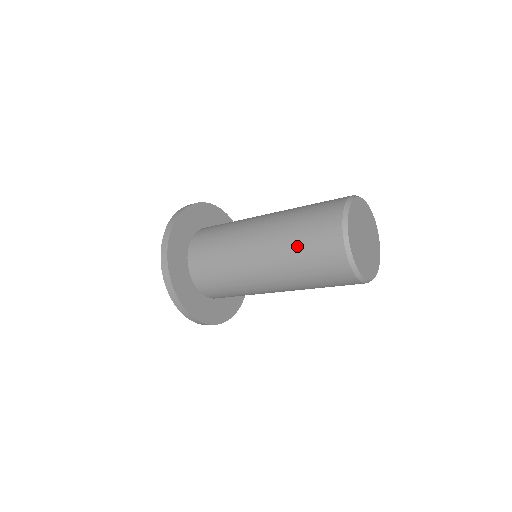
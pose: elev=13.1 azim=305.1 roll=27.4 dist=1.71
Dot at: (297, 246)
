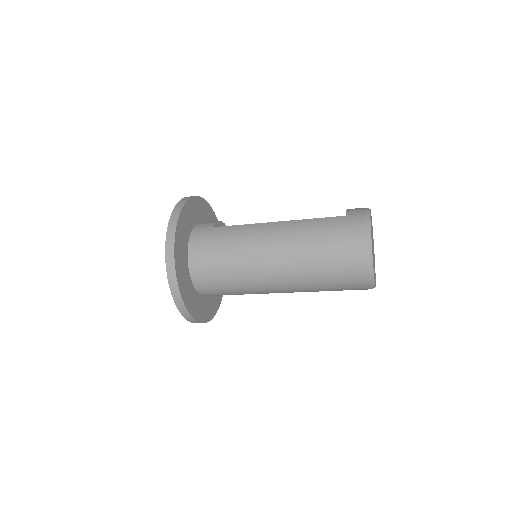
Dot at: (322, 281)
